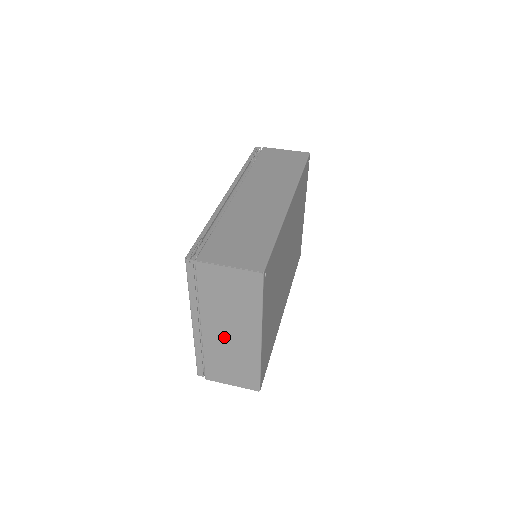
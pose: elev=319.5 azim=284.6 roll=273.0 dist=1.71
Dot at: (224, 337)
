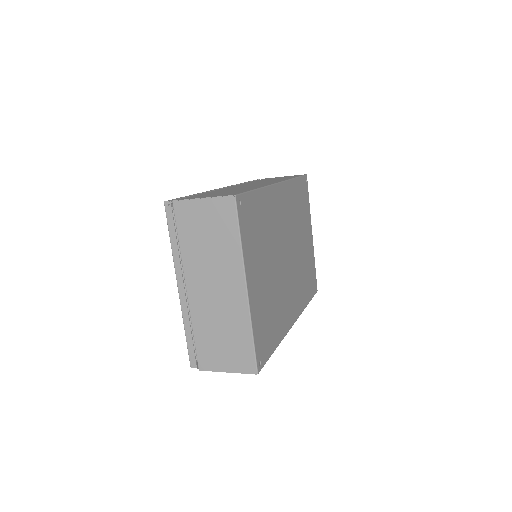
Dot at: (210, 297)
